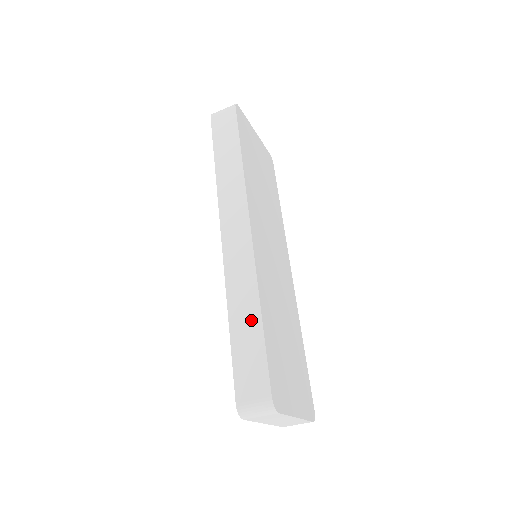
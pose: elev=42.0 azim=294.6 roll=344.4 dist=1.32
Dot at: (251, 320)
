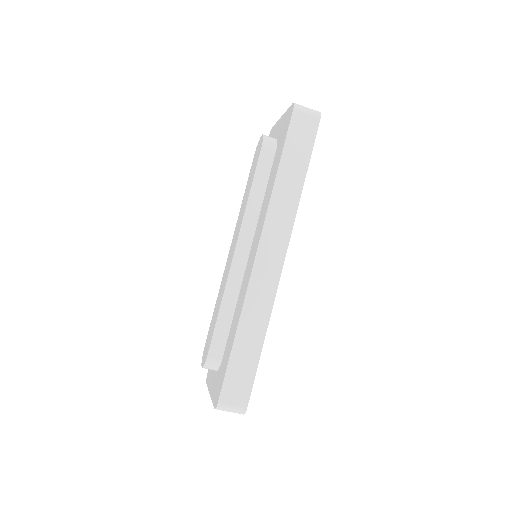
Dot at: (254, 343)
